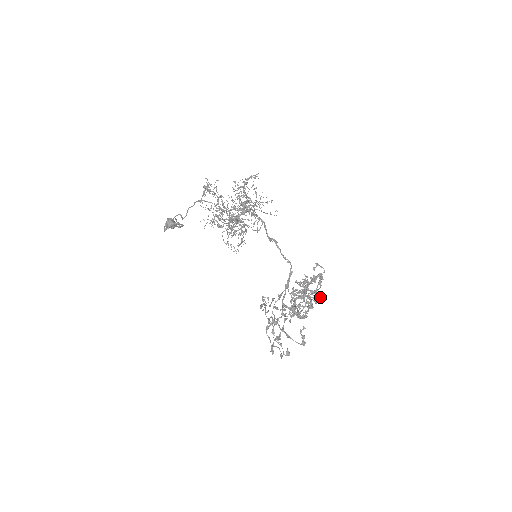
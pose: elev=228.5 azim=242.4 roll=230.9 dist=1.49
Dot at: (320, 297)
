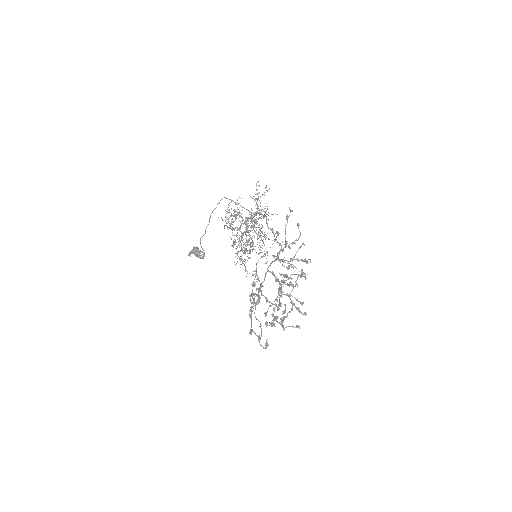
Dot at: (303, 276)
